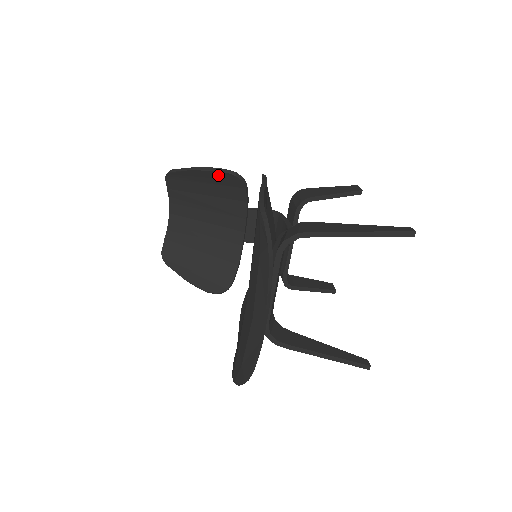
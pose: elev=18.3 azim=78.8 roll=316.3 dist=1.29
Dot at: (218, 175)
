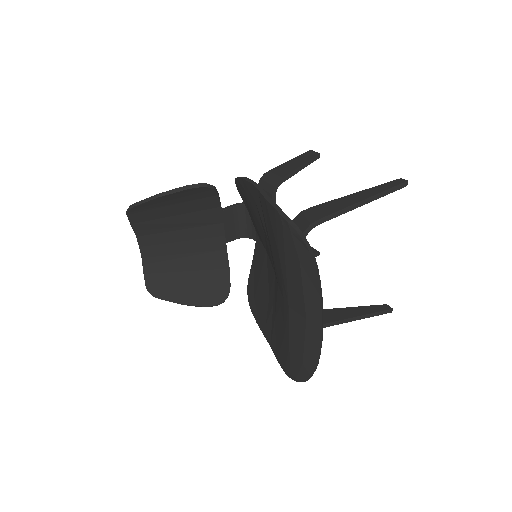
Dot at: (187, 193)
